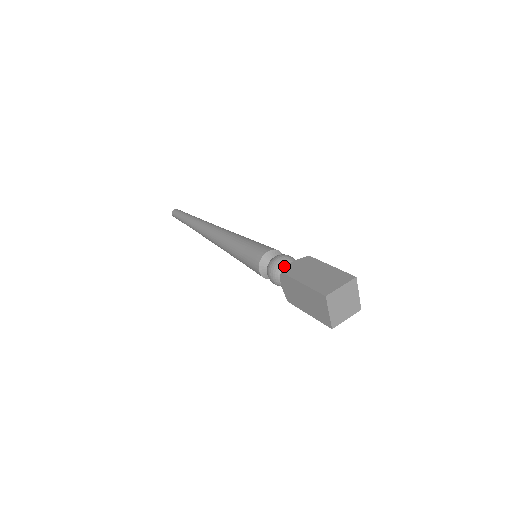
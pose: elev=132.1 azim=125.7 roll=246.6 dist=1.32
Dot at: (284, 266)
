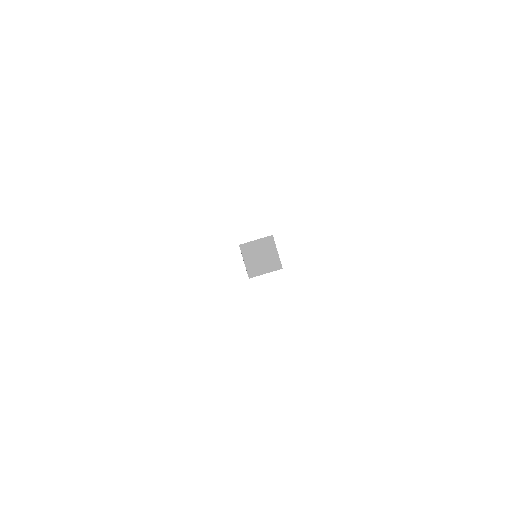
Dot at: occluded
